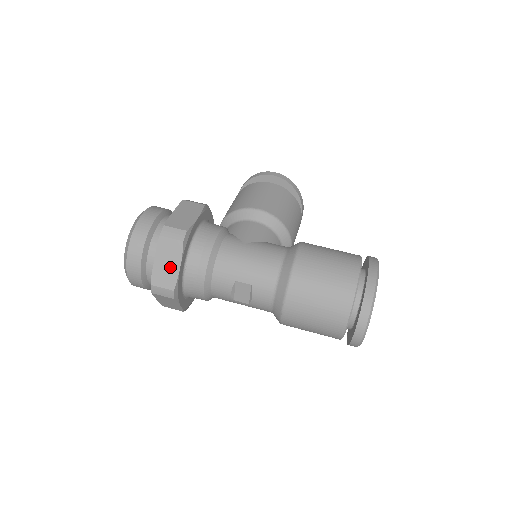
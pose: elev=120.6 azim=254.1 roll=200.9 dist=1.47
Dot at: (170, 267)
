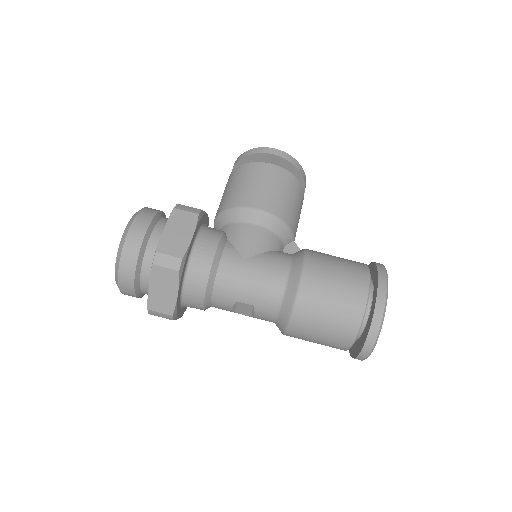
Dot at: (167, 294)
